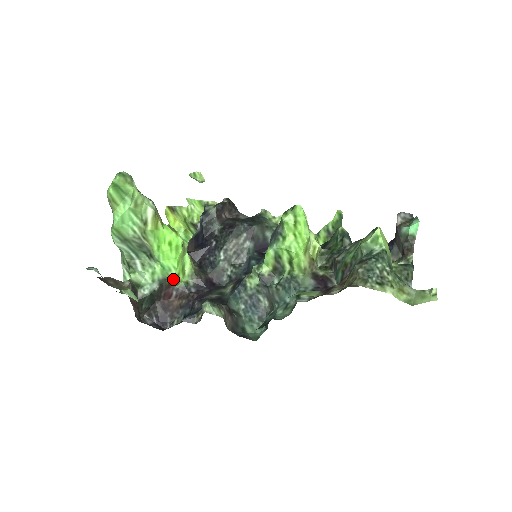
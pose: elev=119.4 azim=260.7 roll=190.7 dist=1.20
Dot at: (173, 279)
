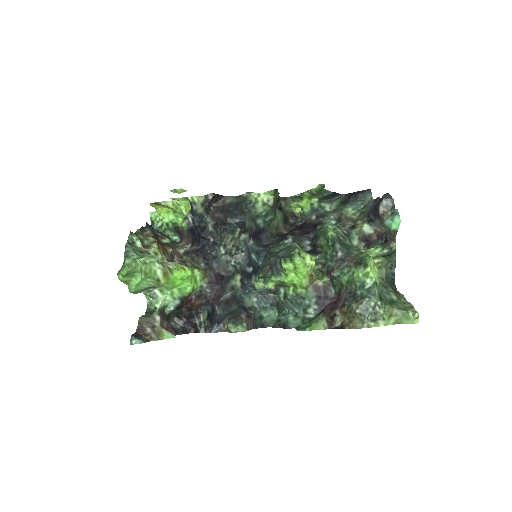
Dot at: (190, 293)
